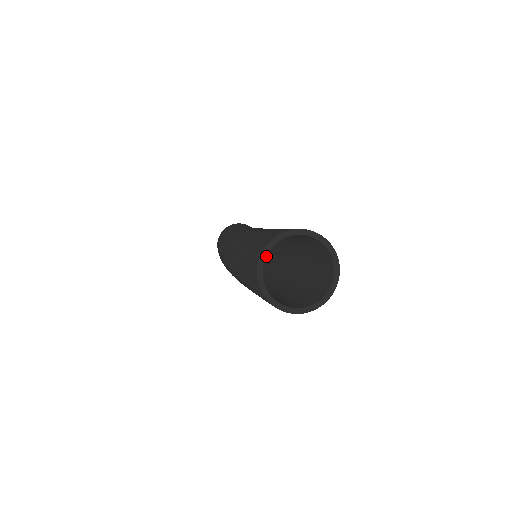
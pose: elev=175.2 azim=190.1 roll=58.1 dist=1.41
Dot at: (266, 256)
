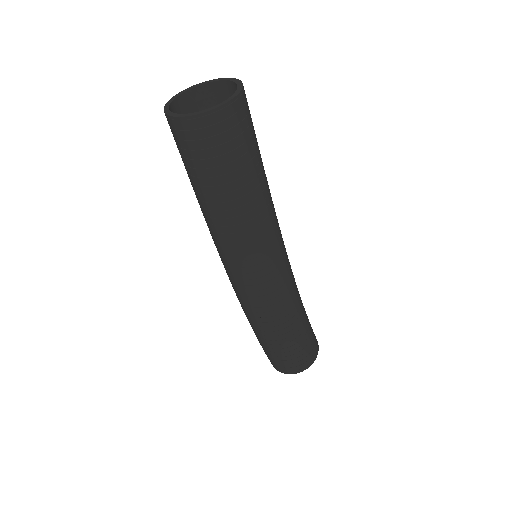
Dot at: occluded
